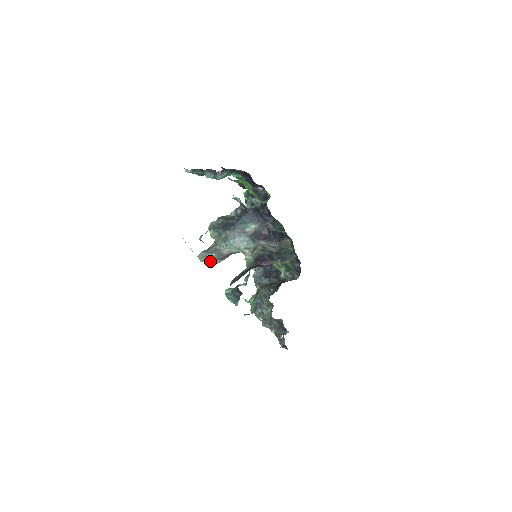
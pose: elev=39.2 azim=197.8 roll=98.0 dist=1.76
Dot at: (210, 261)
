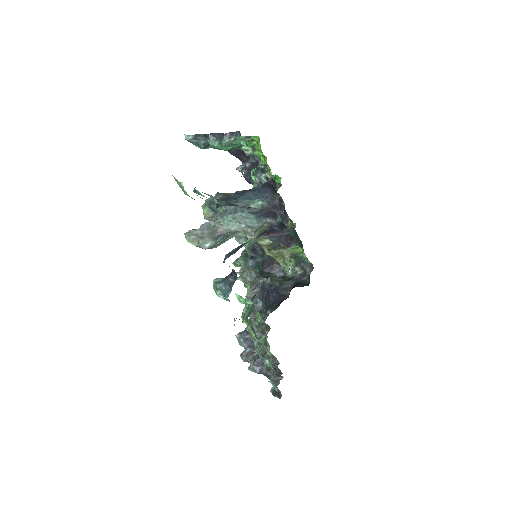
Dot at: (199, 242)
